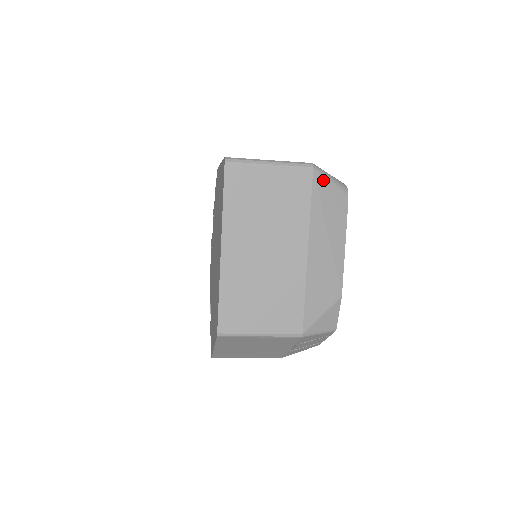
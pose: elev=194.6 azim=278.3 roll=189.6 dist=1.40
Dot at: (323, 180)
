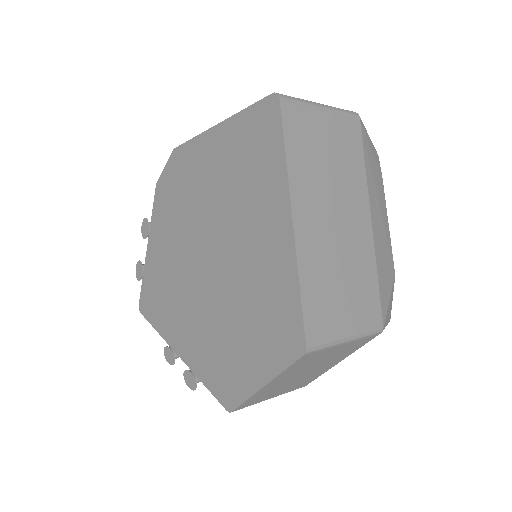
Dot at: (366, 133)
